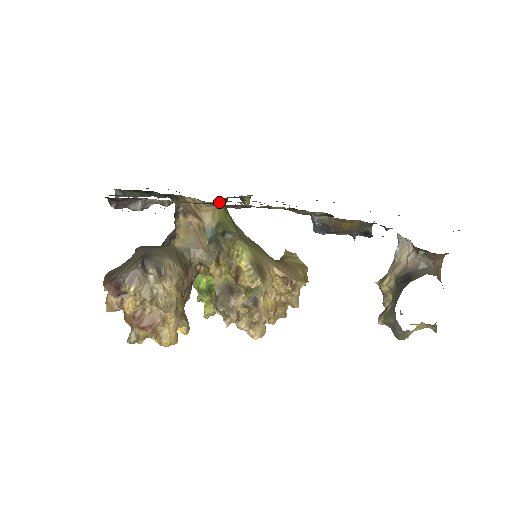
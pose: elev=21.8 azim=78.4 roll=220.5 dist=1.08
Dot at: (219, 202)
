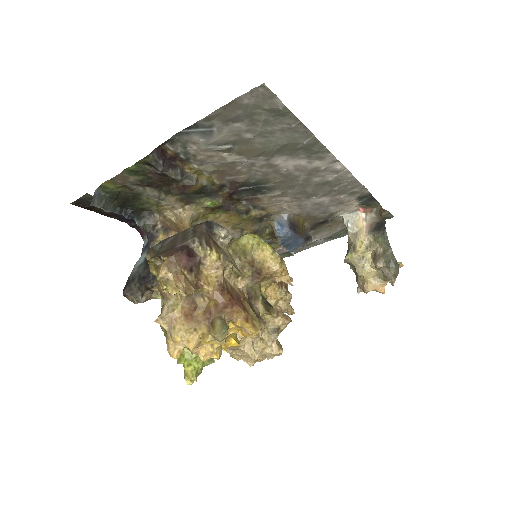
Dot at: (198, 216)
